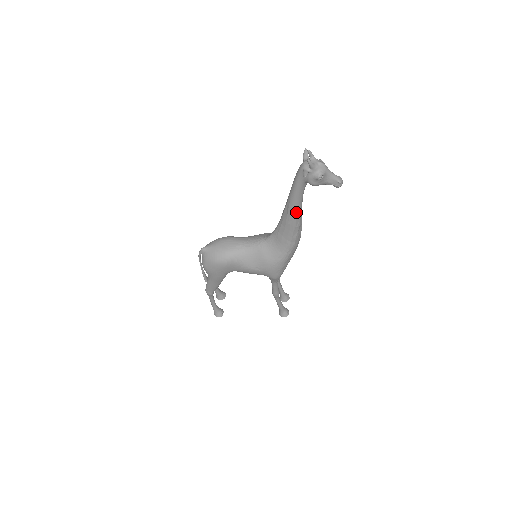
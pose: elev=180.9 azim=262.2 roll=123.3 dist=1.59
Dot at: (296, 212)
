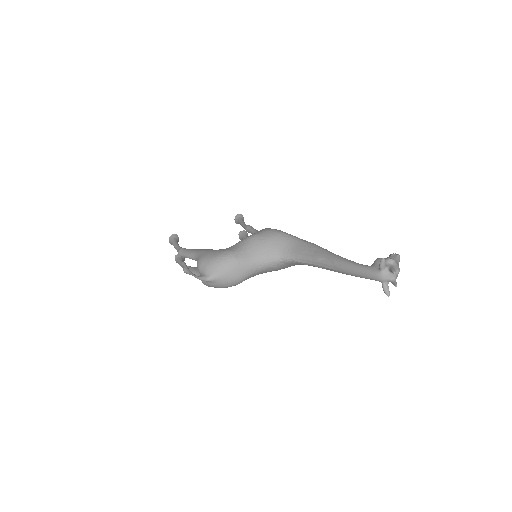
Dot at: occluded
